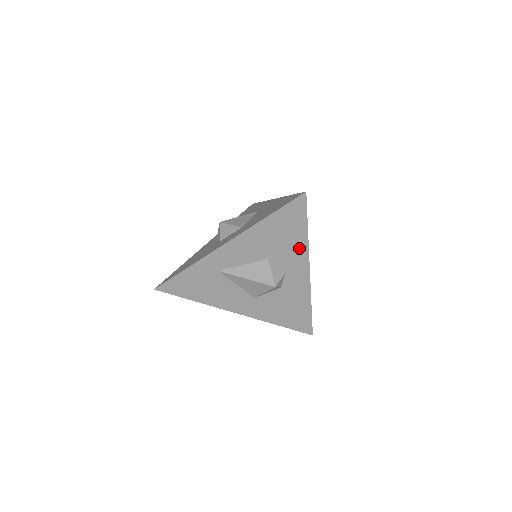
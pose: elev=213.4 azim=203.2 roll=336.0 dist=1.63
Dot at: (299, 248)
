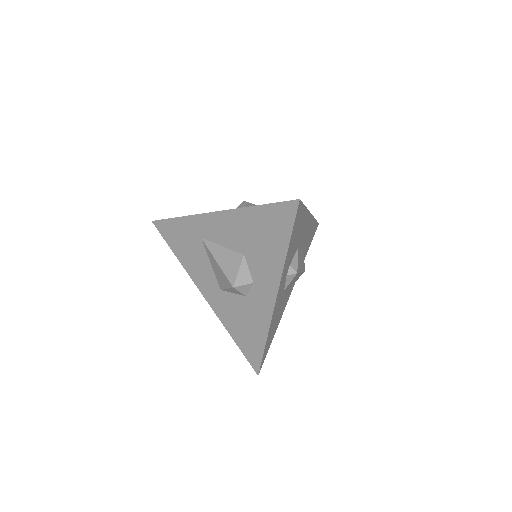
Dot at: (275, 263)
